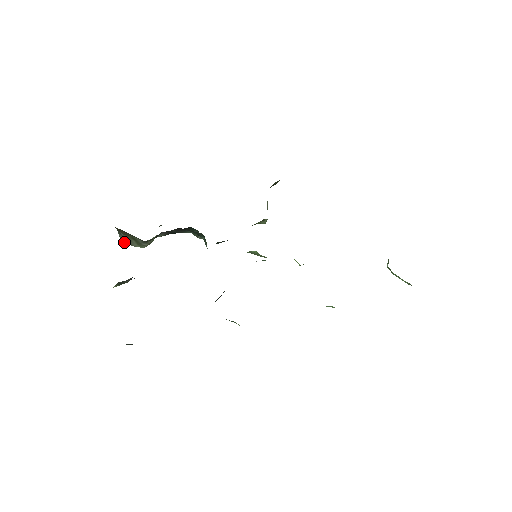
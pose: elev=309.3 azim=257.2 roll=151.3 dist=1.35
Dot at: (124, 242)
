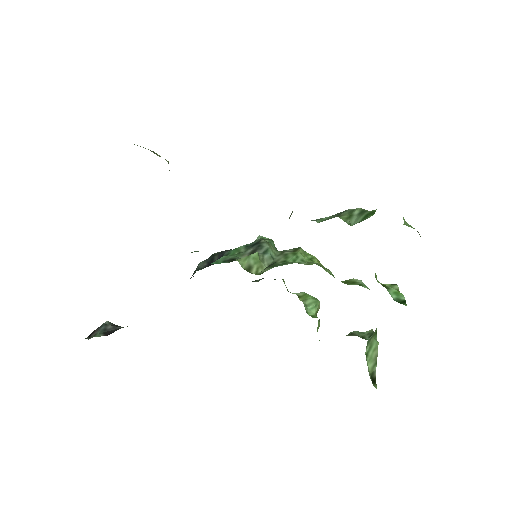
Dot at: occluded
